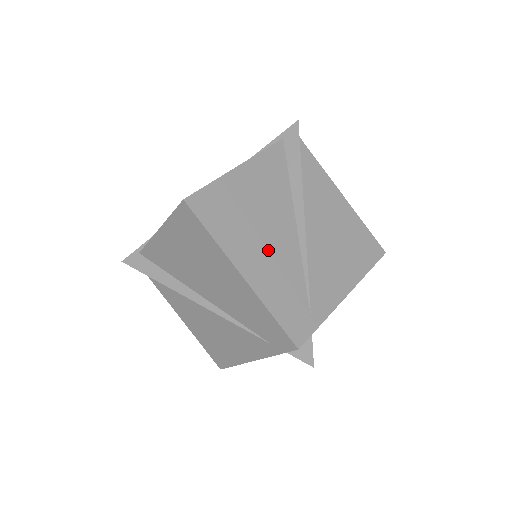
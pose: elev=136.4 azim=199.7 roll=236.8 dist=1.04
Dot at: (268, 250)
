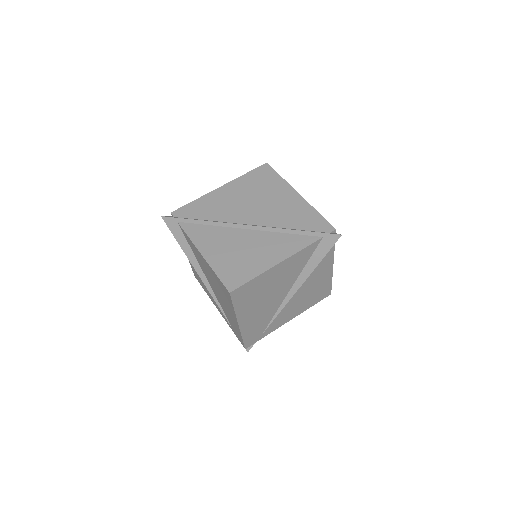
Dot at: (262, 308)
